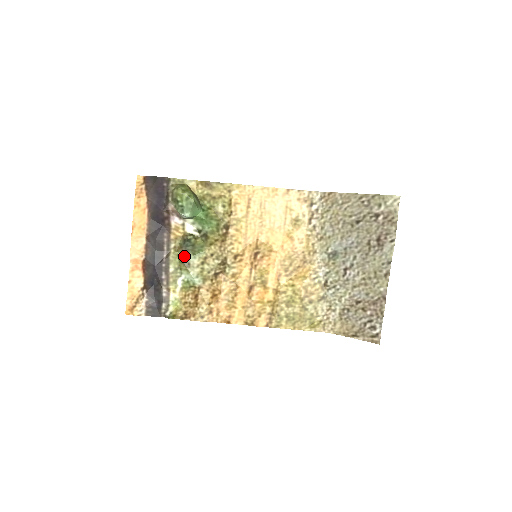
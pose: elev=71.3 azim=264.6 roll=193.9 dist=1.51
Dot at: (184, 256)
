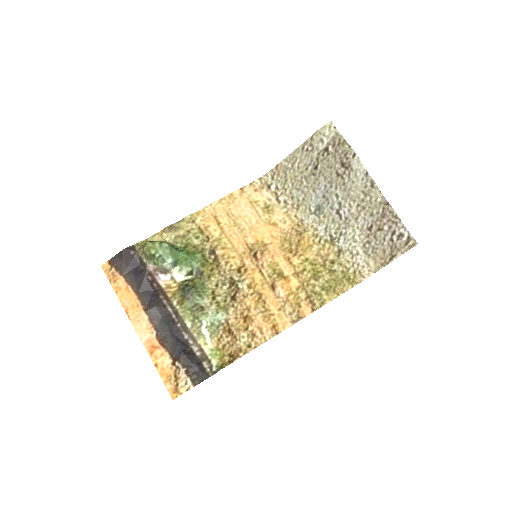
Dot at: (192, 303)
